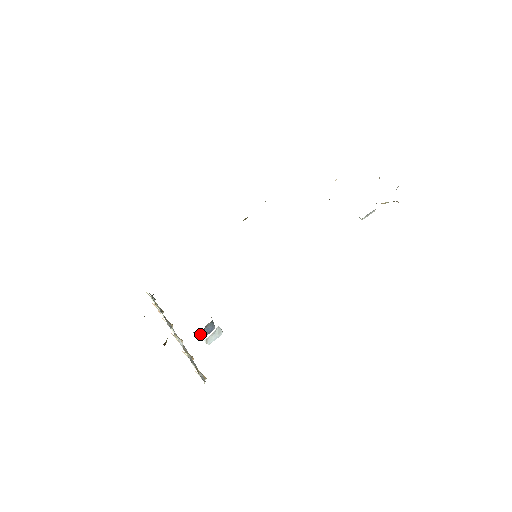
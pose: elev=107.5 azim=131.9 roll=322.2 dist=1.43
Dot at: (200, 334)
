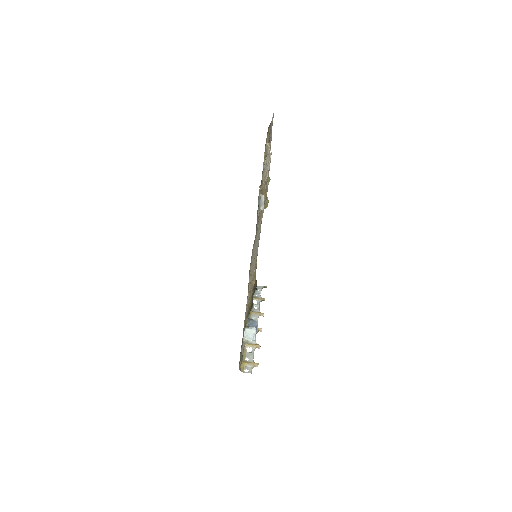
Dot at: occluded
